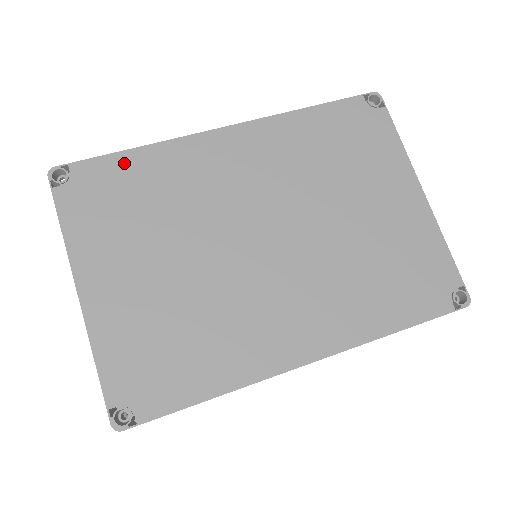
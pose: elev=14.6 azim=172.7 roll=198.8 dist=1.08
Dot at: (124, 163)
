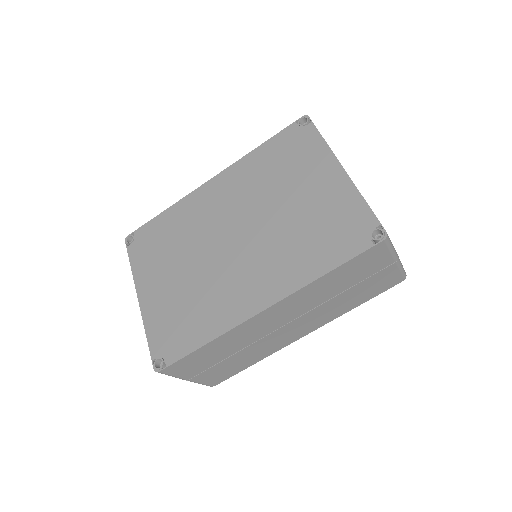
Dot at: (159, 221)
